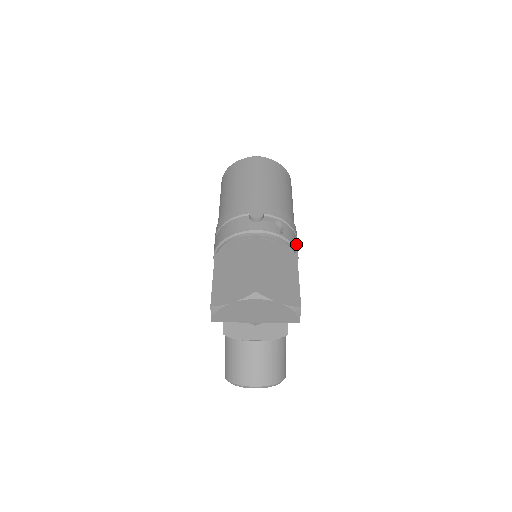
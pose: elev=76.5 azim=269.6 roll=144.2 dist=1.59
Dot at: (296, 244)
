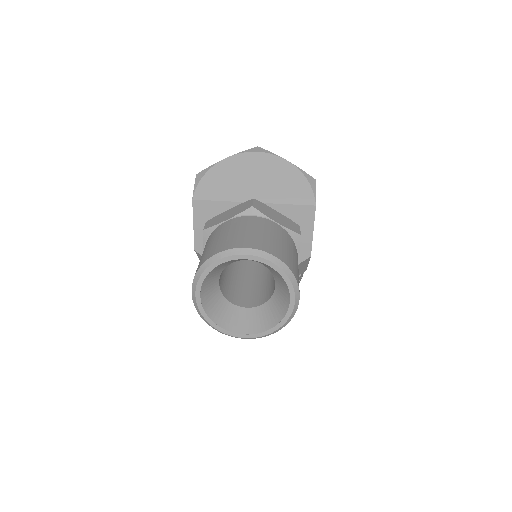
Dot at: occluded
